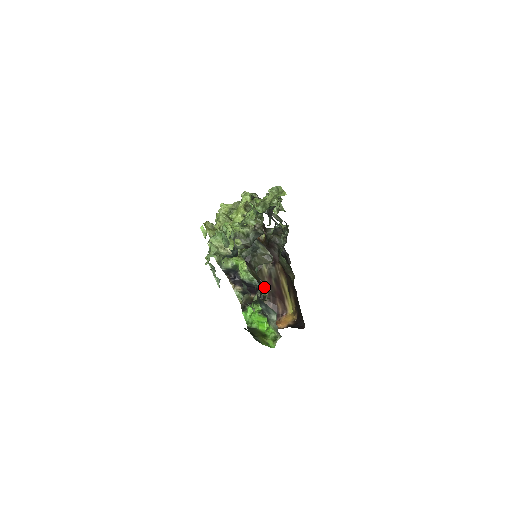
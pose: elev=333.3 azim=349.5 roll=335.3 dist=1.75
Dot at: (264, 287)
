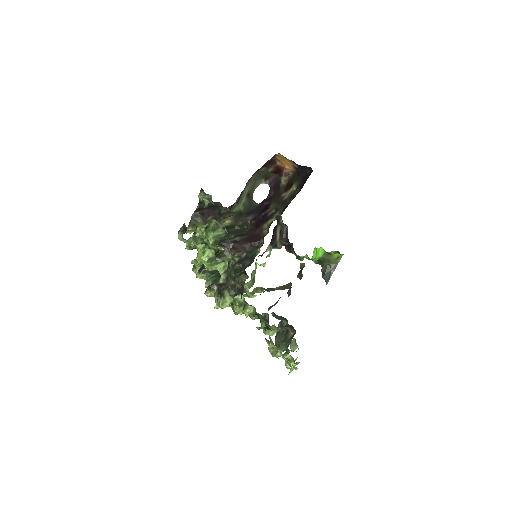
Dot at: (301, 273)
